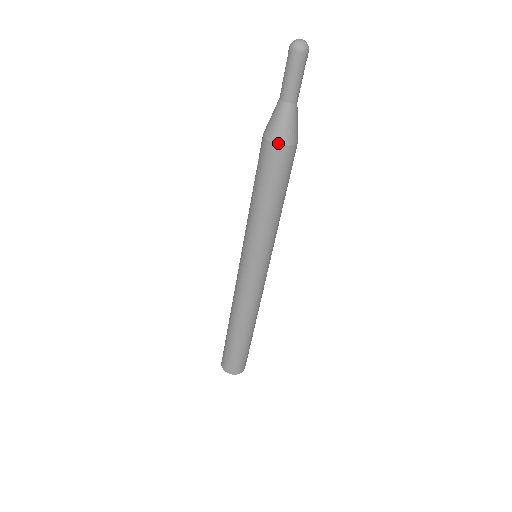
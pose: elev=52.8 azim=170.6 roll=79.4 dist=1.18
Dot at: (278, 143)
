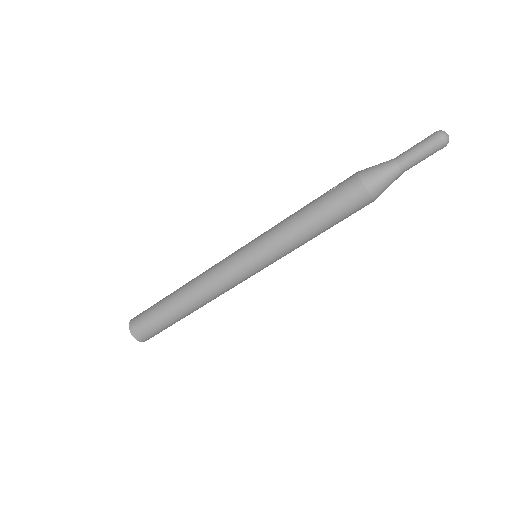
Dot at: (368, 189)
